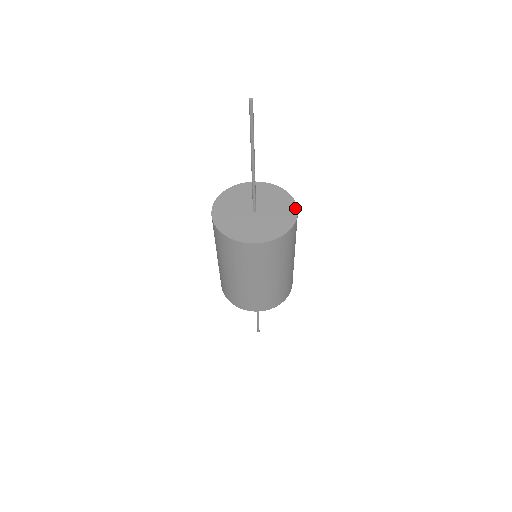
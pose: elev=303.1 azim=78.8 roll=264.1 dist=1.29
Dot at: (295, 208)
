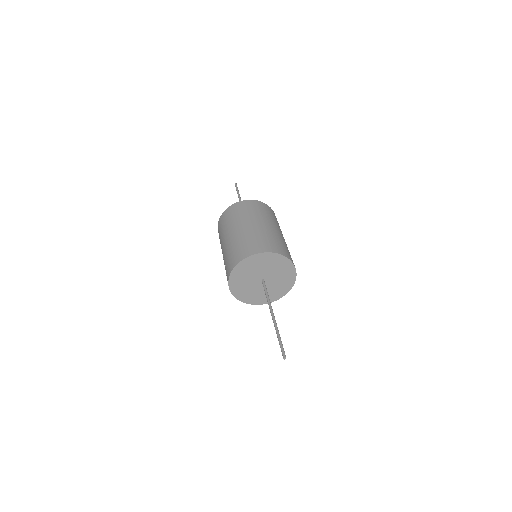
Dot at: occluded
